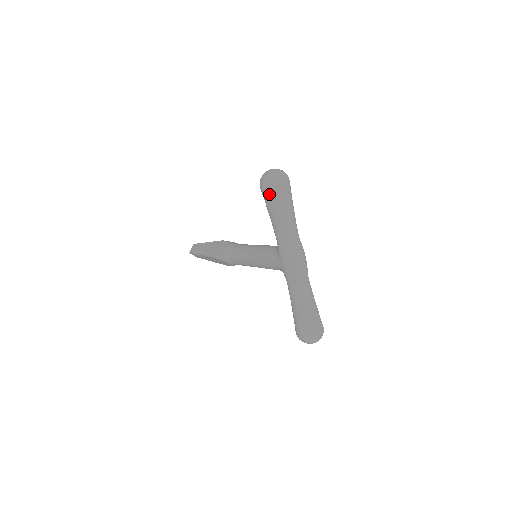
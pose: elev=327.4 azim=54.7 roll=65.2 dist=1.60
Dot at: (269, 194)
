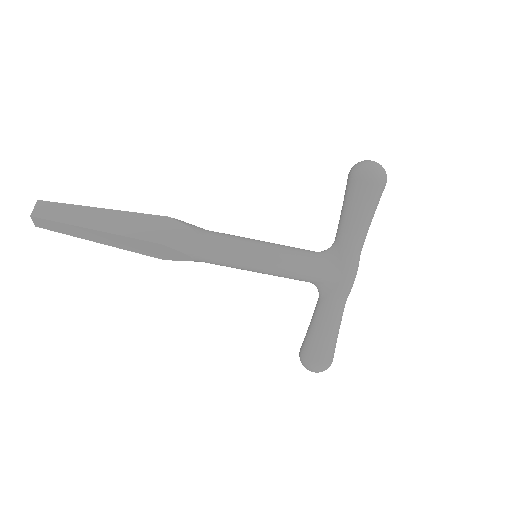
Dot at: (377, 193)
